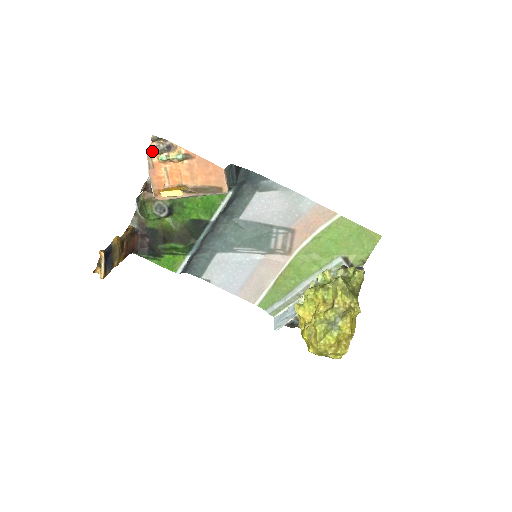
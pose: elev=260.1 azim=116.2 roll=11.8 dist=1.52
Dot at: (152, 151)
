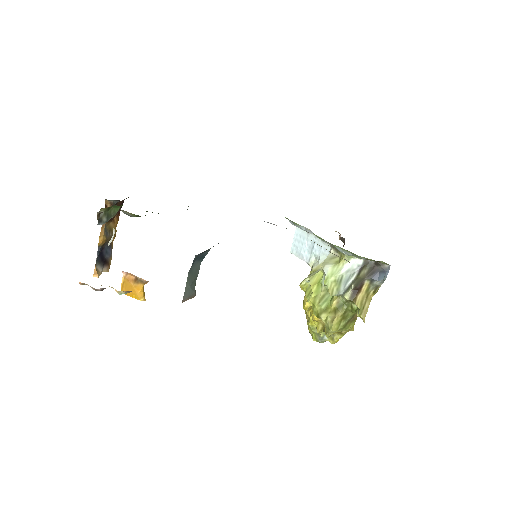
Dot at: occluded
